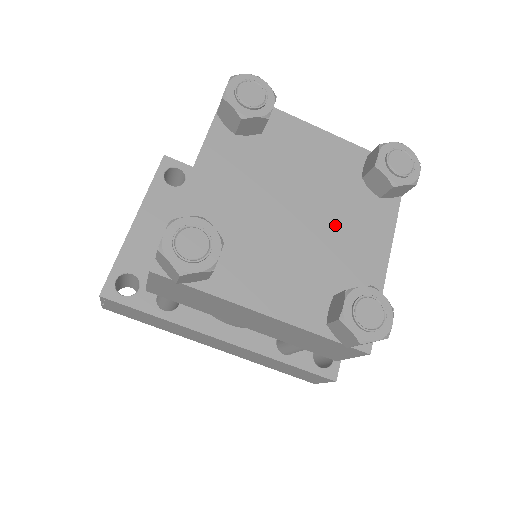
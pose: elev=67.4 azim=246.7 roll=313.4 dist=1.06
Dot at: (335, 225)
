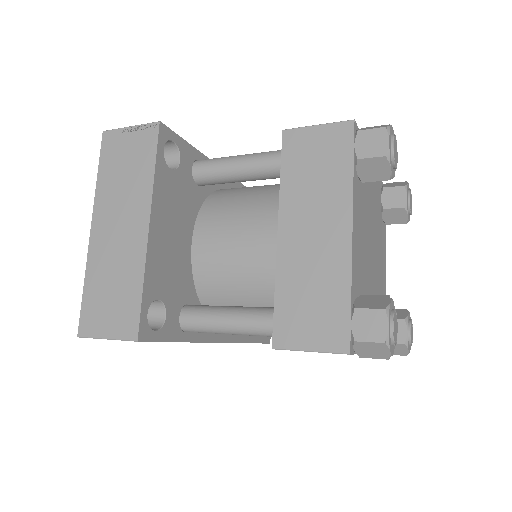
Dot at: (379, 257)
